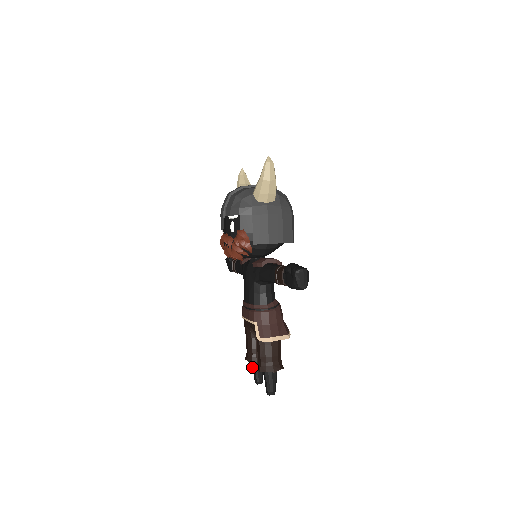
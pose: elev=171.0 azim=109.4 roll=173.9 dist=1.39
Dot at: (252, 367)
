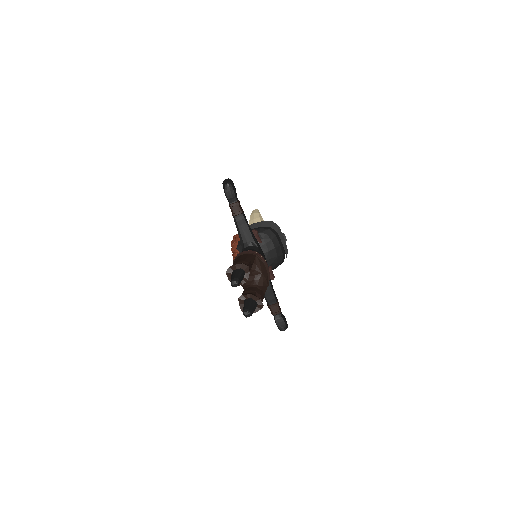
Dot at: occluded
